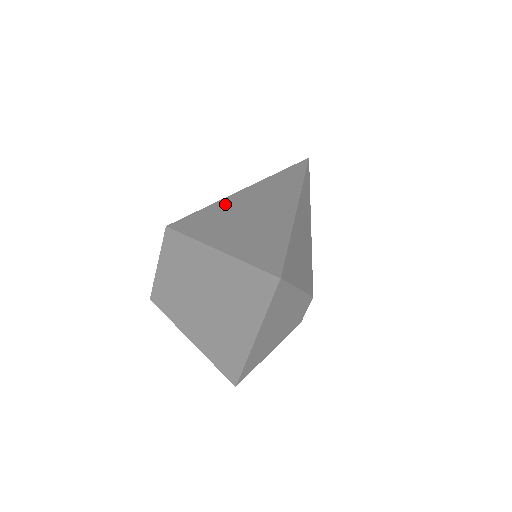
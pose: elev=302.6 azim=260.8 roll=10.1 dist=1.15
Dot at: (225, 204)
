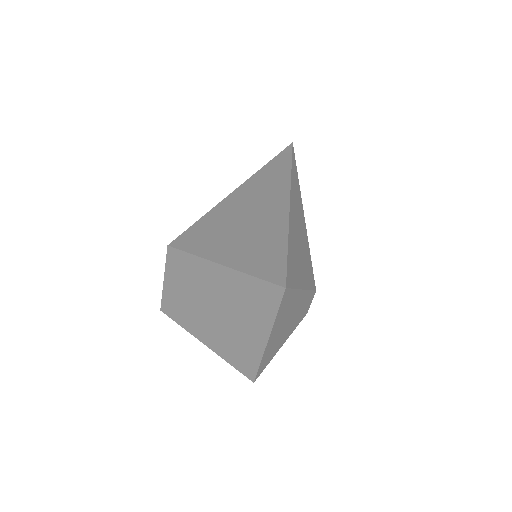
Dot at: (220, 211)
